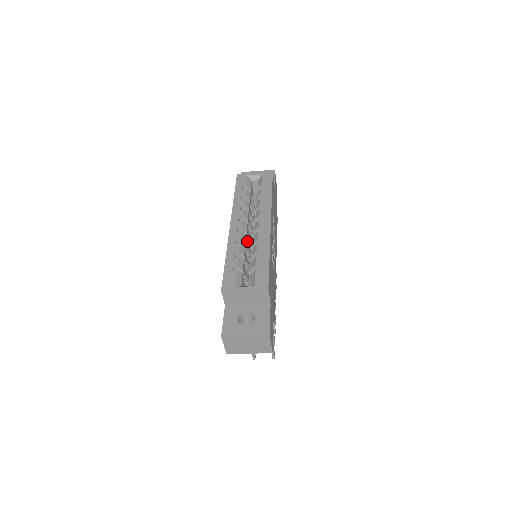
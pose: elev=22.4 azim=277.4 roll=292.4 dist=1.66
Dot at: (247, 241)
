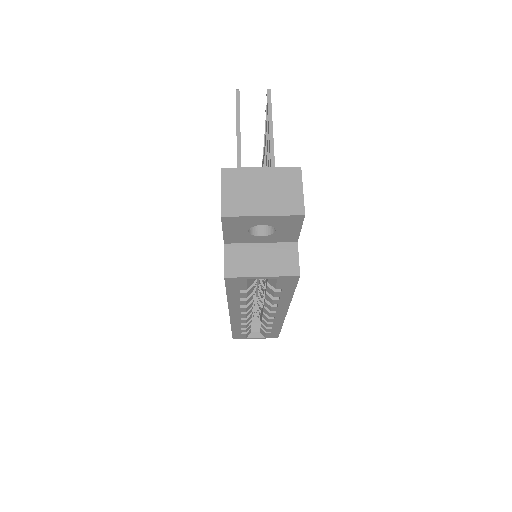
Dot at: occluded
